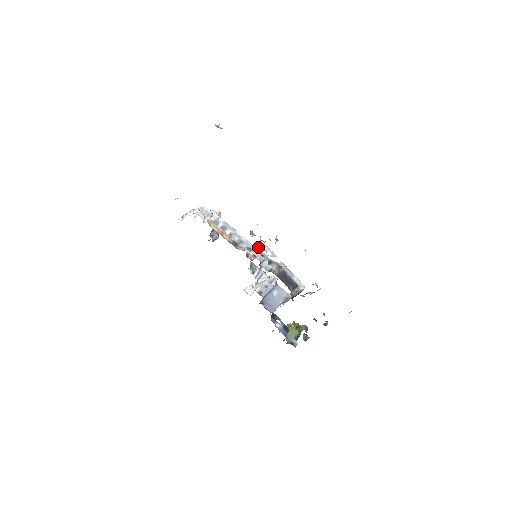
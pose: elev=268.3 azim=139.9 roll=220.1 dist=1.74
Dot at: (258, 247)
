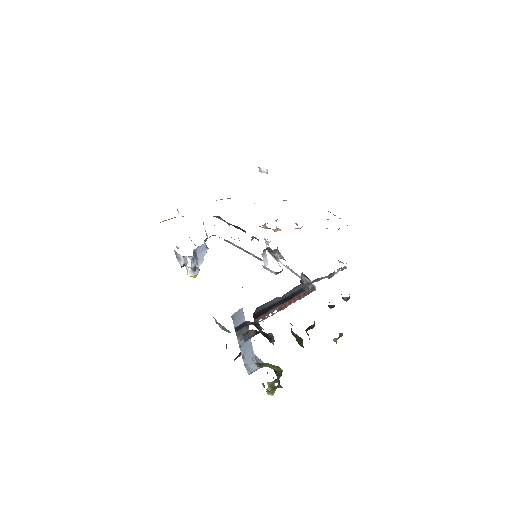
Dot at: (266, 242)
